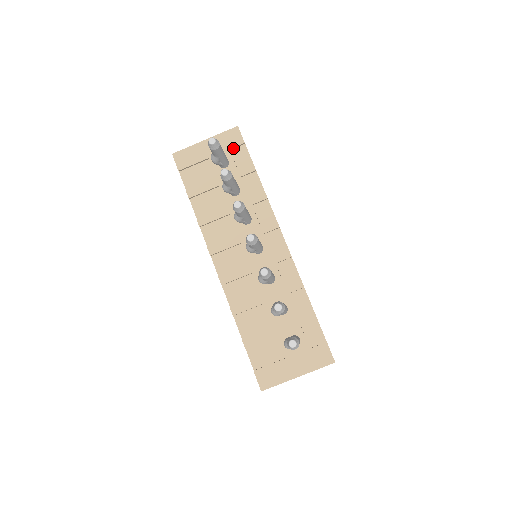
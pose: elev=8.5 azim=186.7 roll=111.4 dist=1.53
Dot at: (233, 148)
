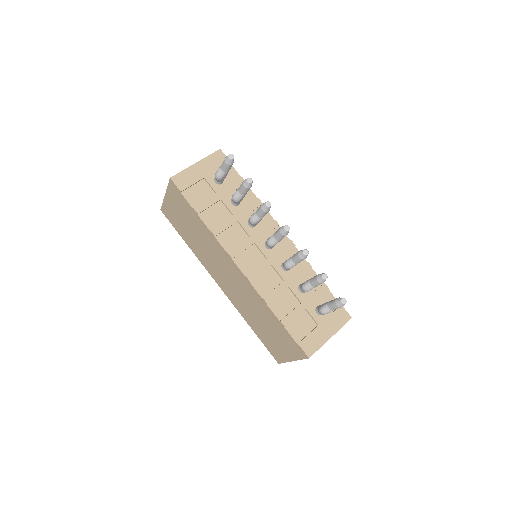
Dot at: occluded
